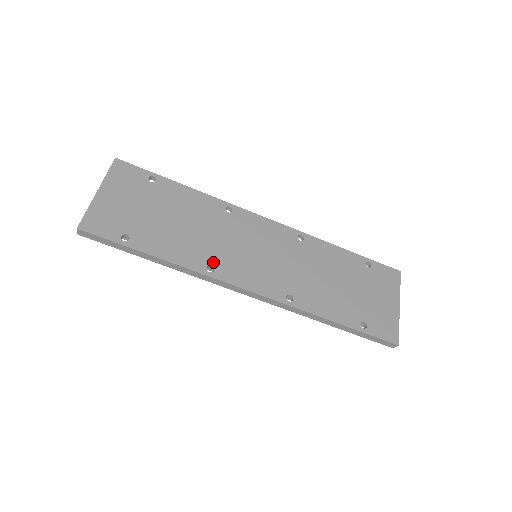
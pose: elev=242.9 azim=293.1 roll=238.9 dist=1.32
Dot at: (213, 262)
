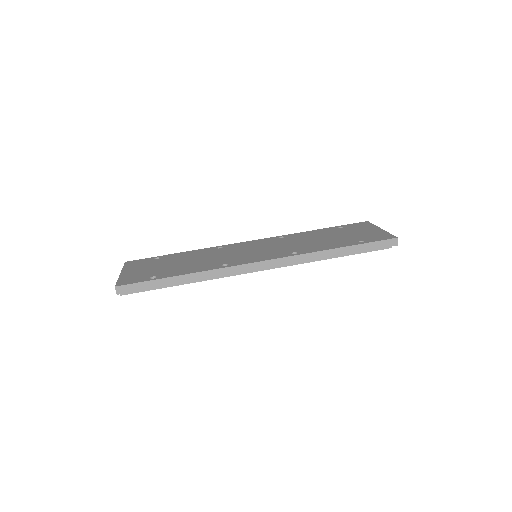
Dot at: (225, 263)
